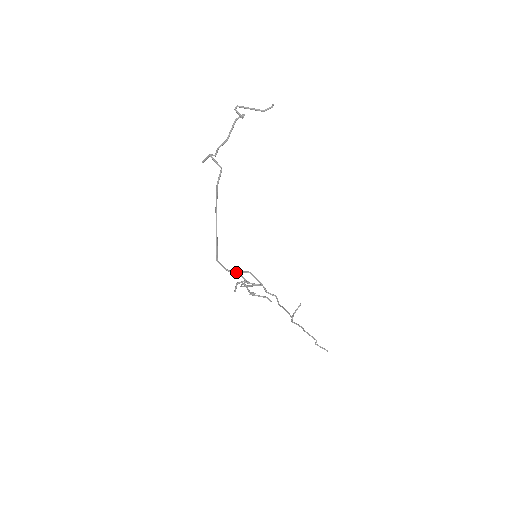
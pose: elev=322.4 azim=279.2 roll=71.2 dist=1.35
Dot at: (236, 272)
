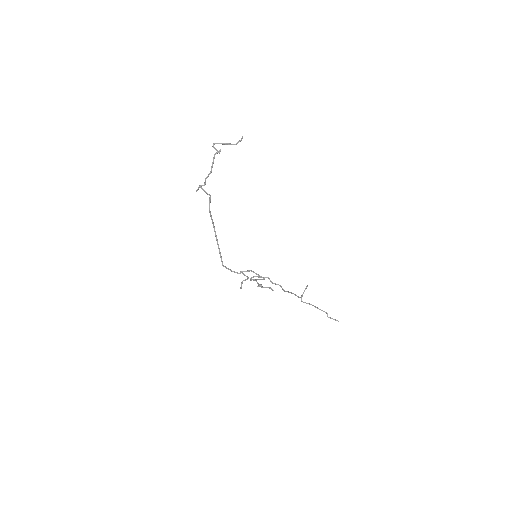
Dot at: (240, 272)
